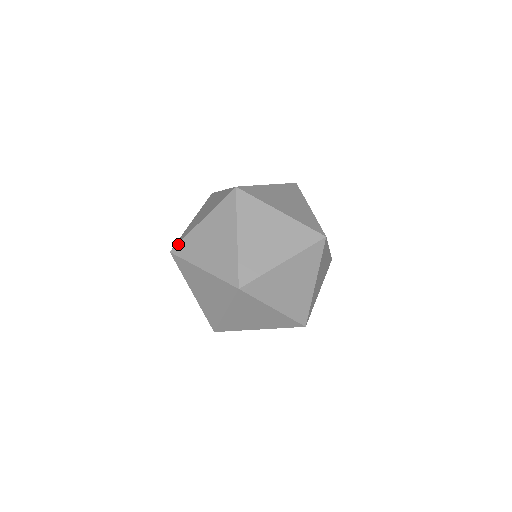
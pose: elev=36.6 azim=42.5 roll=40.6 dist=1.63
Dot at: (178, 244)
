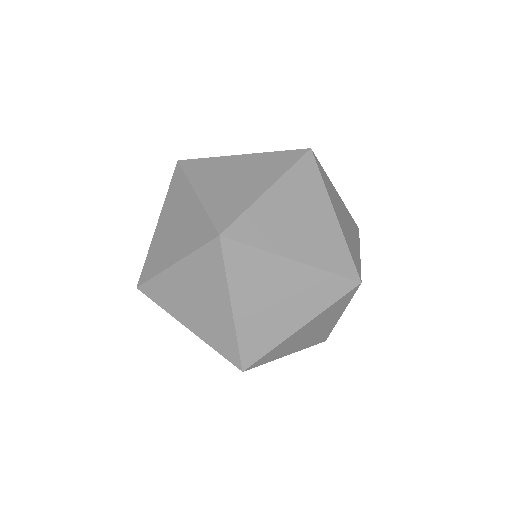
Dot at: (146, 283)
